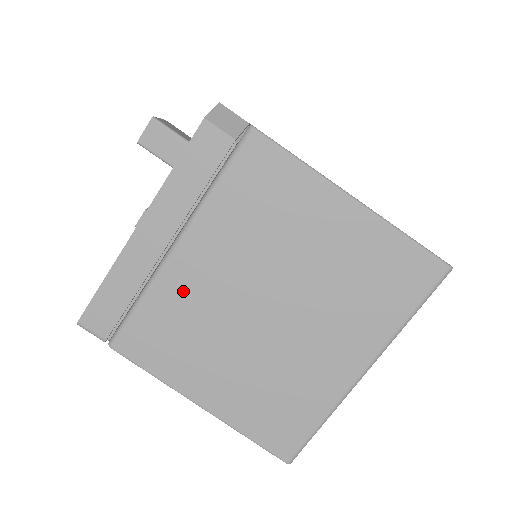
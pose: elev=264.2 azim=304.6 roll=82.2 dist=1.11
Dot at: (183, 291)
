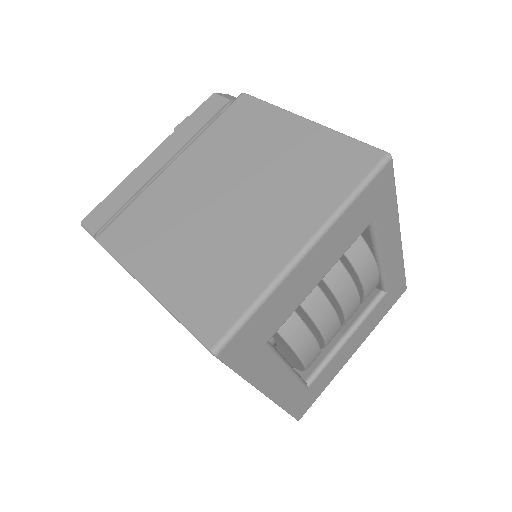
Dot at: (166, 192)
